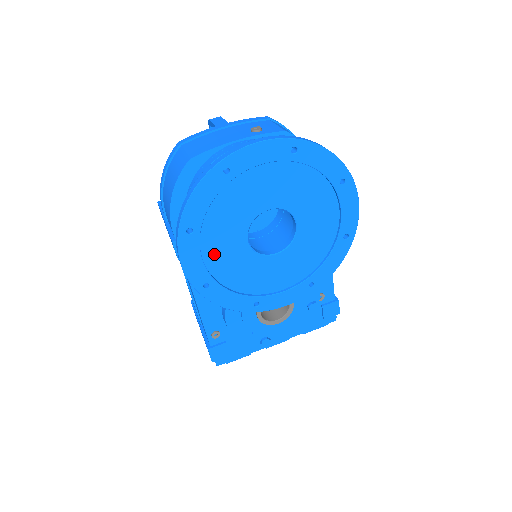
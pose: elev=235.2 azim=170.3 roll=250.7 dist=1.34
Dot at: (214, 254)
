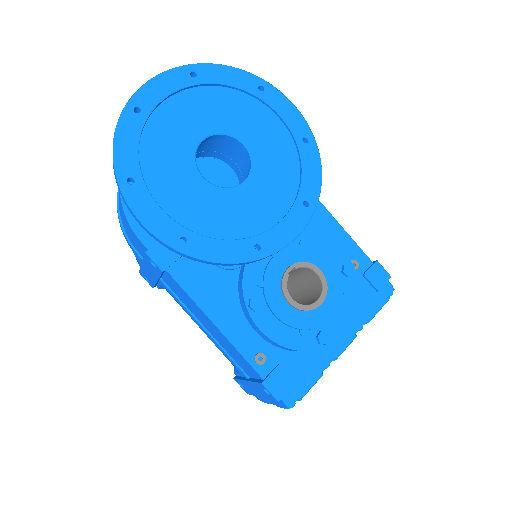
Dot at: (173, 202)
